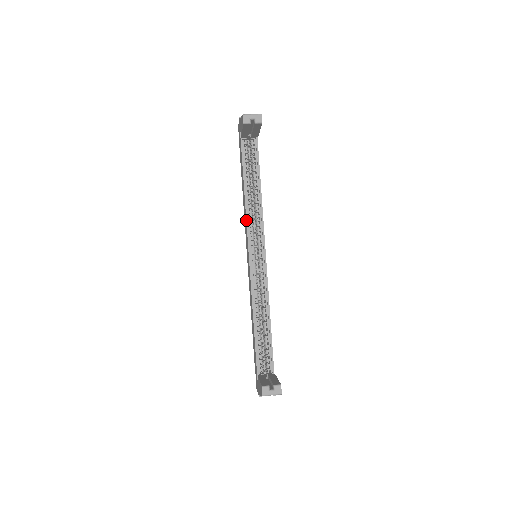
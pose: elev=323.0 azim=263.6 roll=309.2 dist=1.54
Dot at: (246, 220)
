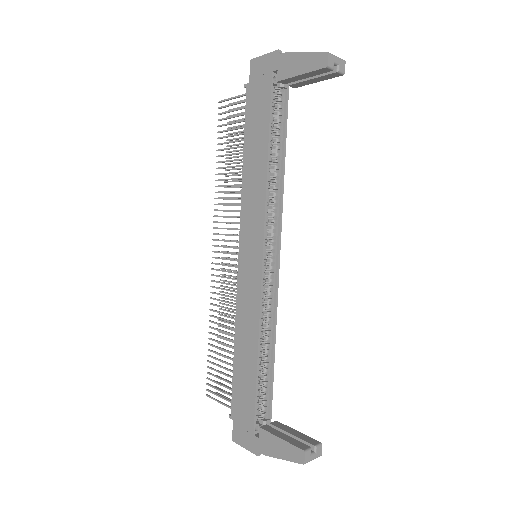
Dot at: (265, 205)
